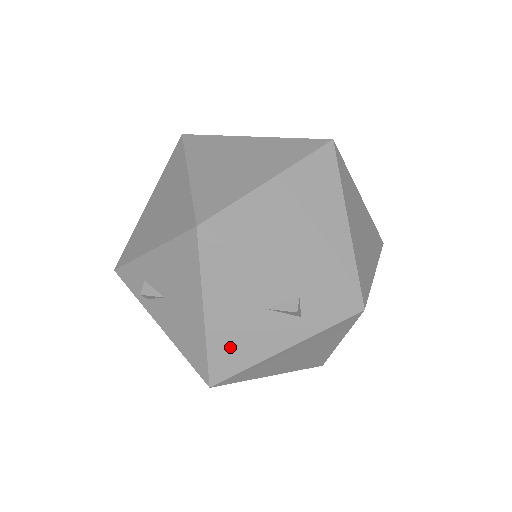
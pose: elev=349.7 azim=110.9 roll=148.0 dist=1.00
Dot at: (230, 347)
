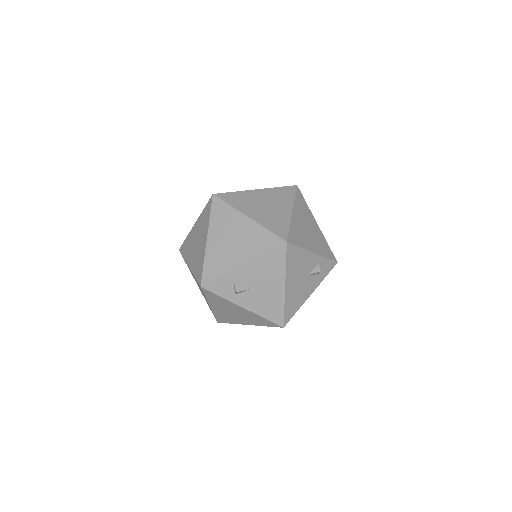
Dot at: (293, 301)
